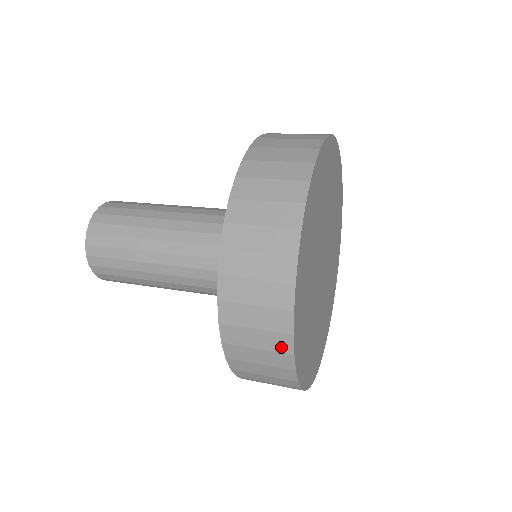
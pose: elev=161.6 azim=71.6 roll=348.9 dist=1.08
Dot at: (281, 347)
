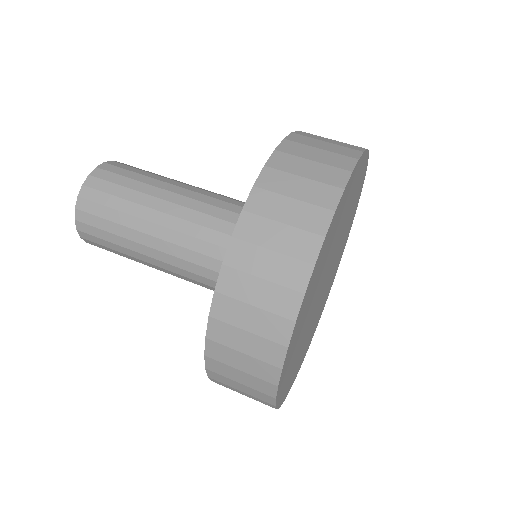
Dot at: occluded
